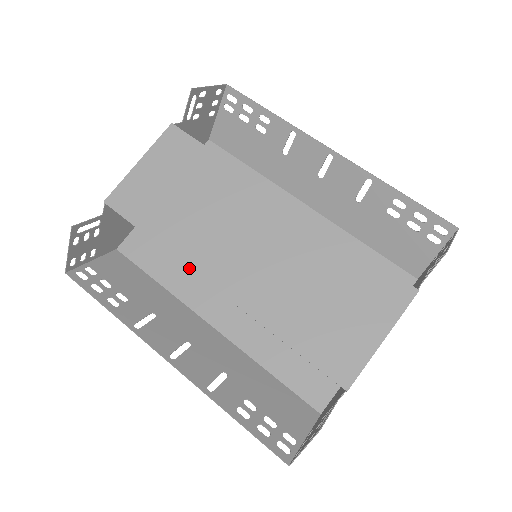
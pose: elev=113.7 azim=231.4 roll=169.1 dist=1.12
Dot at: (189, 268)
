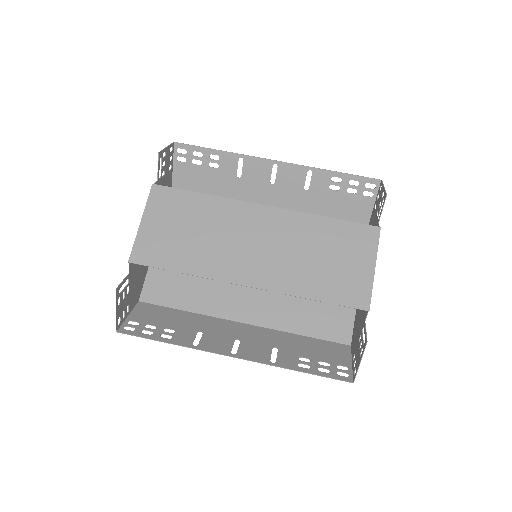
Dot at: occluded
